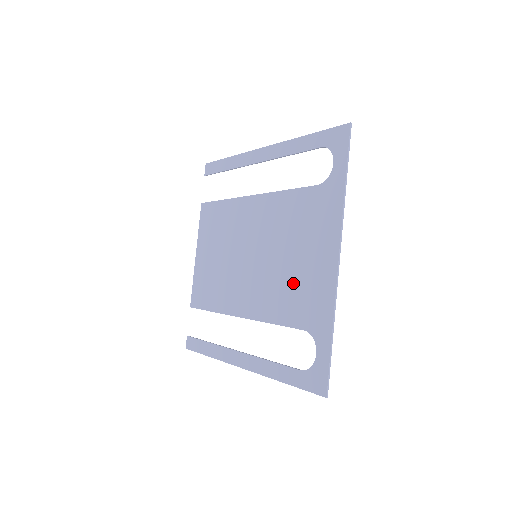
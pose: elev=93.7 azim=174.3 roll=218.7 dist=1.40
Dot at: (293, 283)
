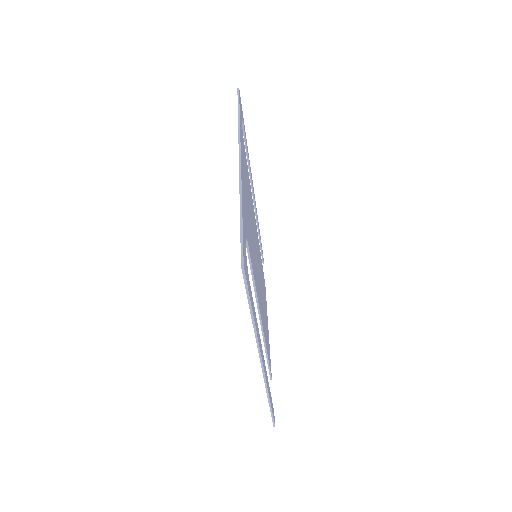
Dot at: occluded
